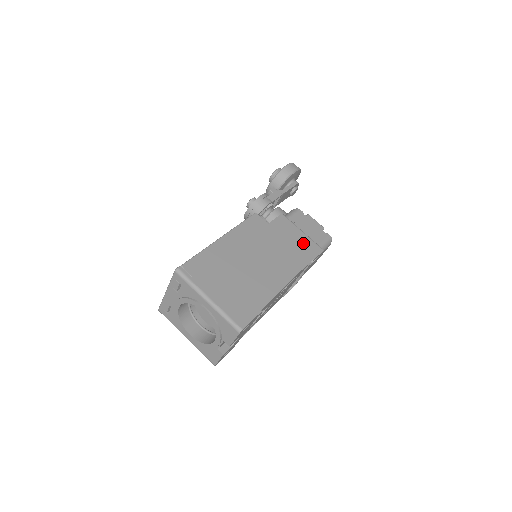
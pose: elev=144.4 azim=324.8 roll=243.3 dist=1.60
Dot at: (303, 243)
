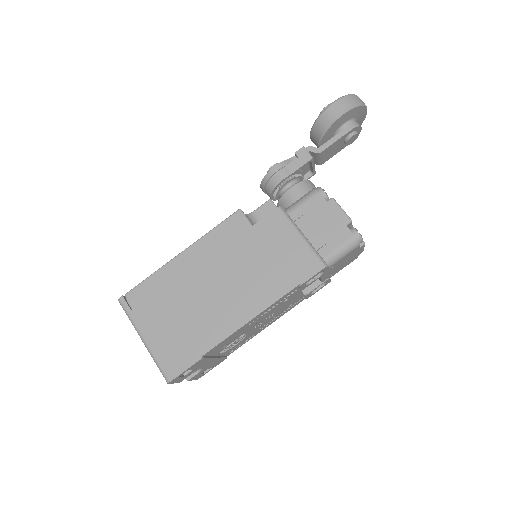
Dot at: (294, 256)
